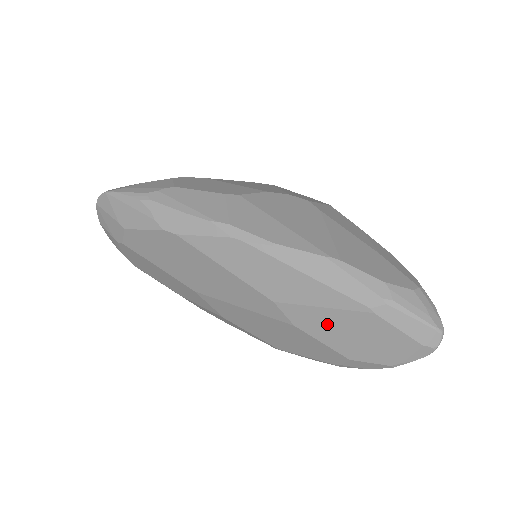
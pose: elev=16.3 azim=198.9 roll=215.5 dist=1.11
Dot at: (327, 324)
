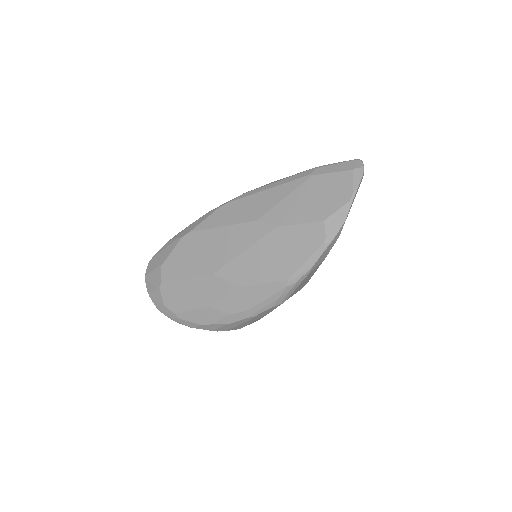
Dot at: (294, 207)
